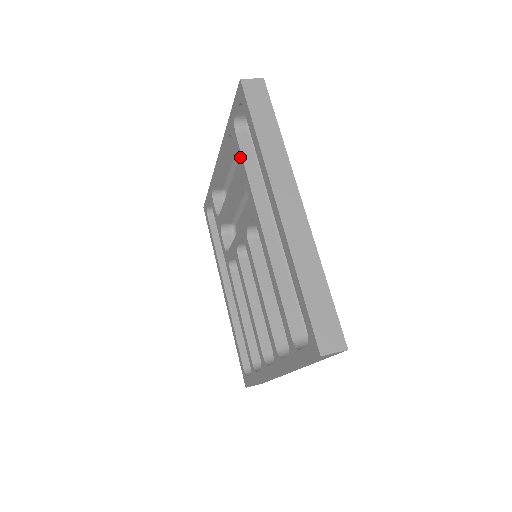
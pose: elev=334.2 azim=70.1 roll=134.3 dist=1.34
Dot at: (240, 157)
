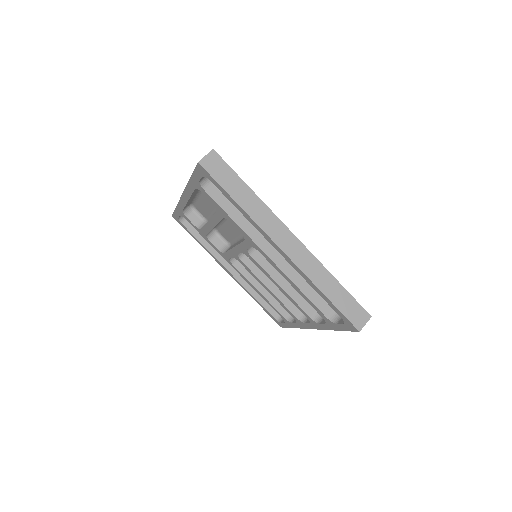
Dot at: (219, 208)
